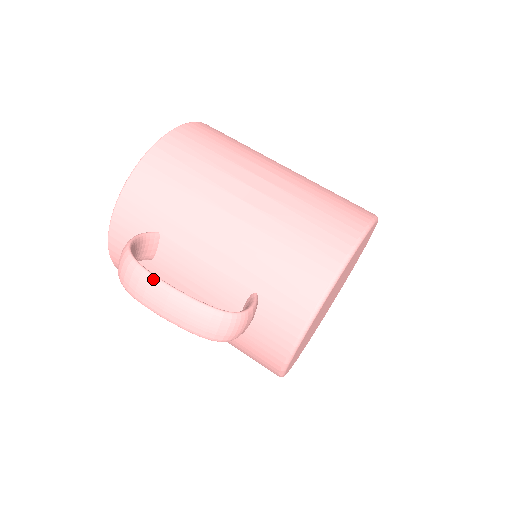
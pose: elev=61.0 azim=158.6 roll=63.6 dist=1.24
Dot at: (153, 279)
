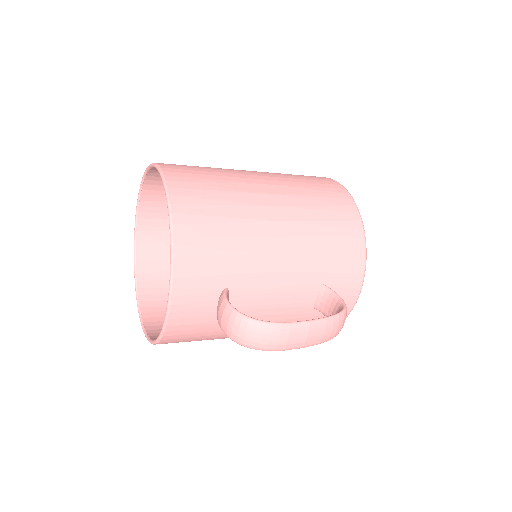
Dot at: (293, 326)
